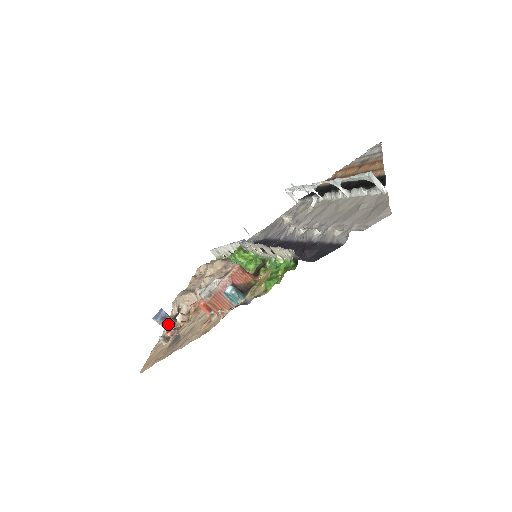
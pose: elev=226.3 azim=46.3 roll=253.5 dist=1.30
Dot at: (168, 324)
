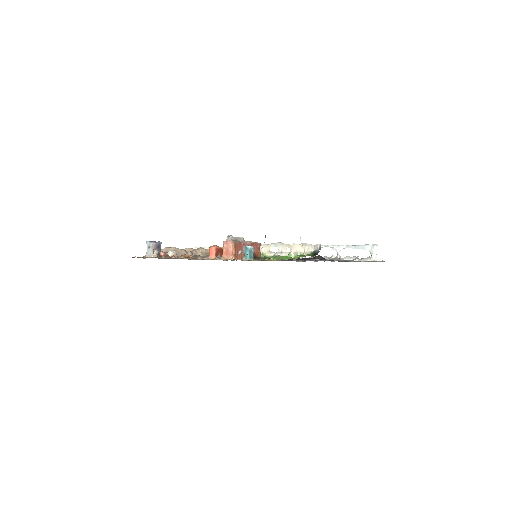
Dot at: occluded
